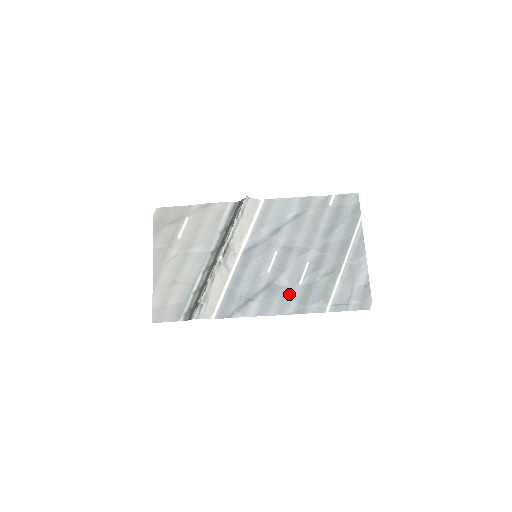
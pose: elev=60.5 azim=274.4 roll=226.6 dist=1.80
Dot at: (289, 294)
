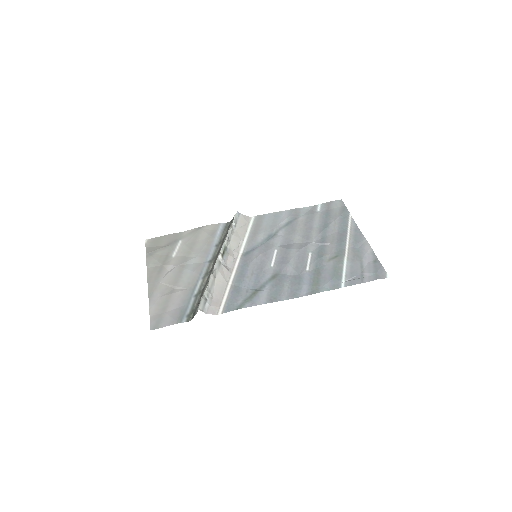
Dot at: (298, 280)
